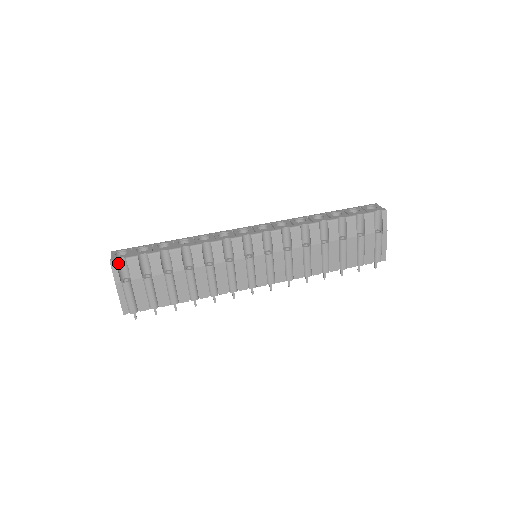
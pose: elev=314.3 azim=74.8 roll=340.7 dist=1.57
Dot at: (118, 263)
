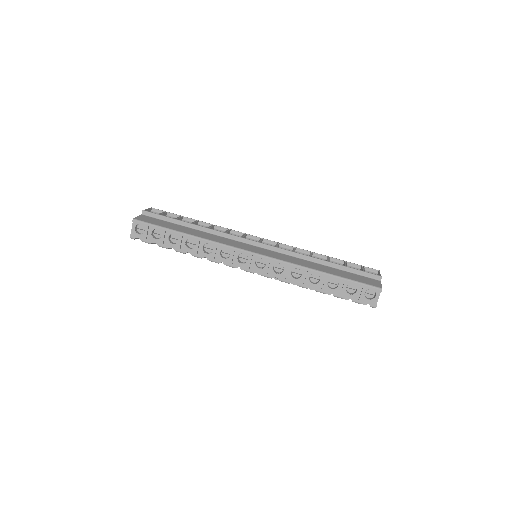
Dot at: (137, 237)
